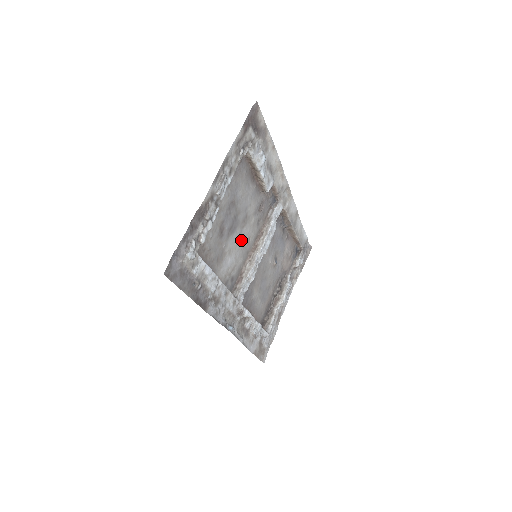
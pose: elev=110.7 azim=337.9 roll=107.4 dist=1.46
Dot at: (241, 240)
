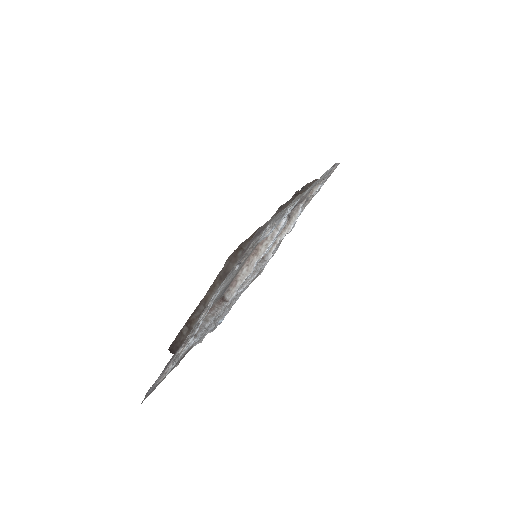
Dot at: occluded
